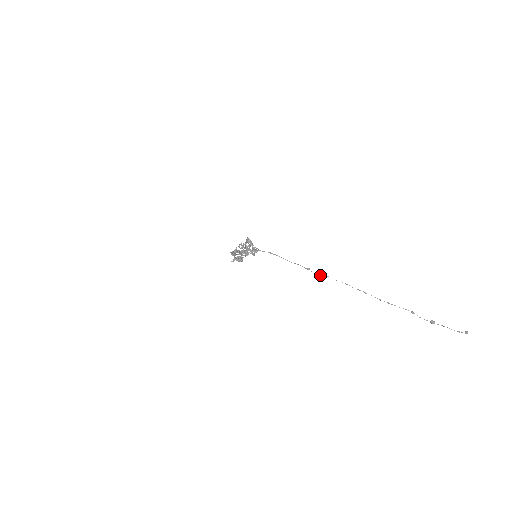
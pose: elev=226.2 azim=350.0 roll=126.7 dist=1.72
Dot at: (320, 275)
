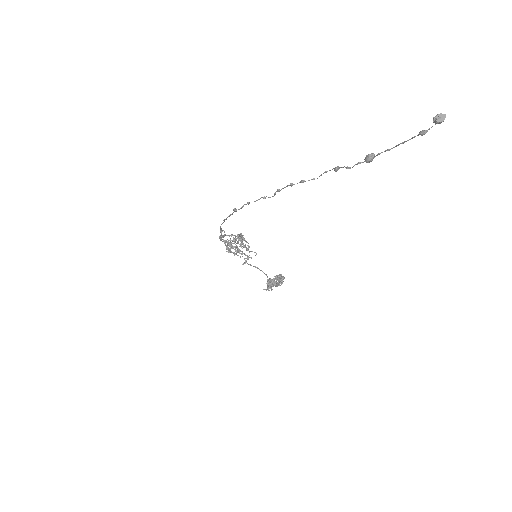
Dot at: (241, 208)
